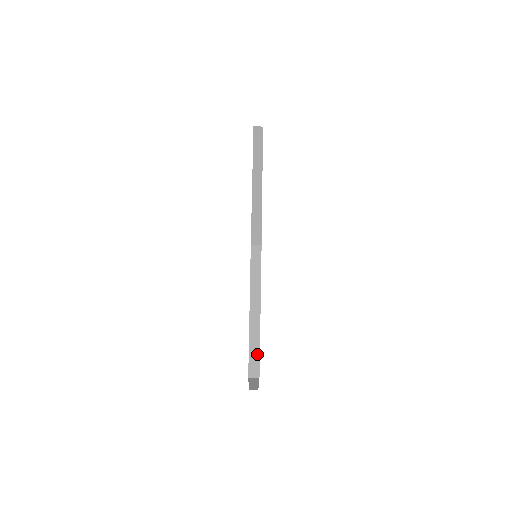
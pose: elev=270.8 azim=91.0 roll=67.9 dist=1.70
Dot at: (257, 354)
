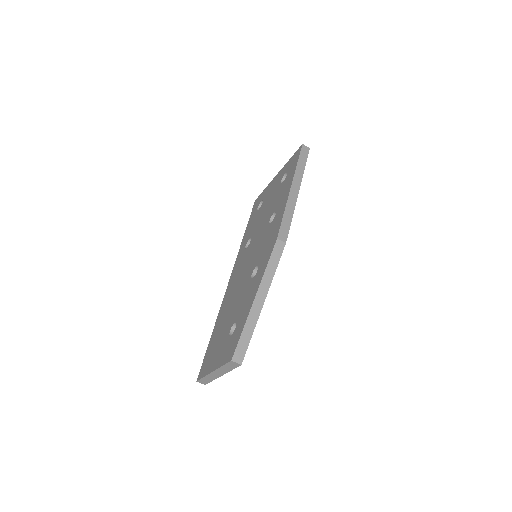
Dot at: (248, 340)
